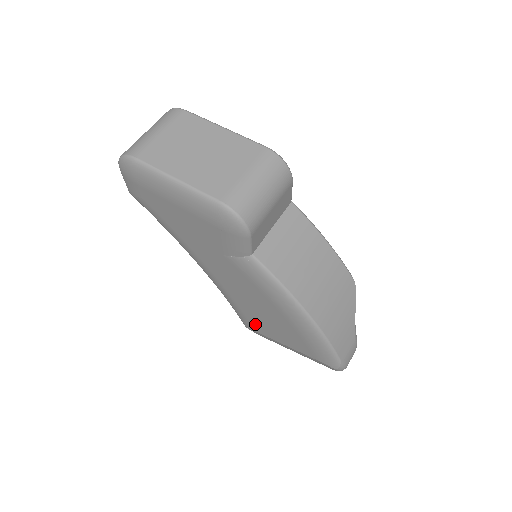
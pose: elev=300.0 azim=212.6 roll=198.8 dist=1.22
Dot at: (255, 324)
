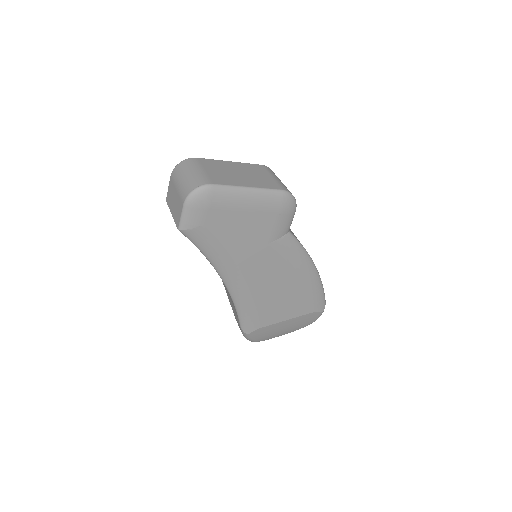
Dot at: (264, 316)
